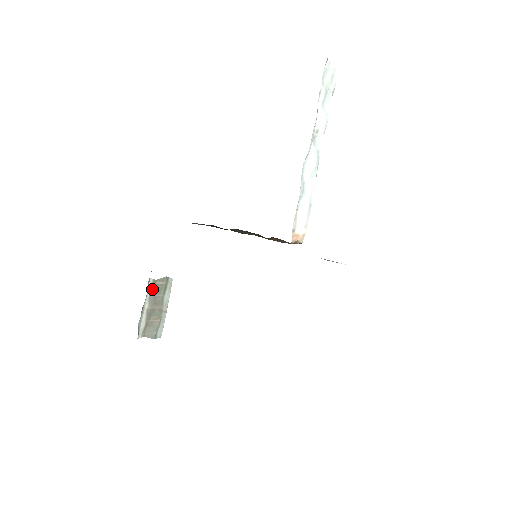
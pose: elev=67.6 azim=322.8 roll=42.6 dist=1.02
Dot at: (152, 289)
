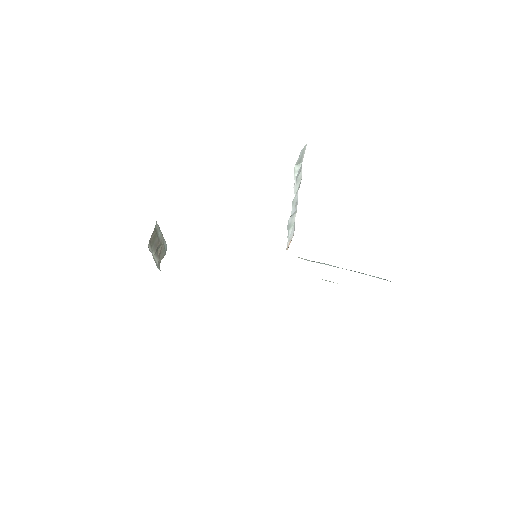
Dot at: (151, 245)
